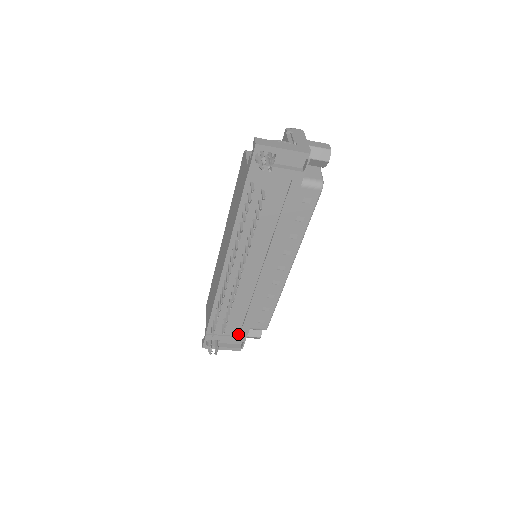
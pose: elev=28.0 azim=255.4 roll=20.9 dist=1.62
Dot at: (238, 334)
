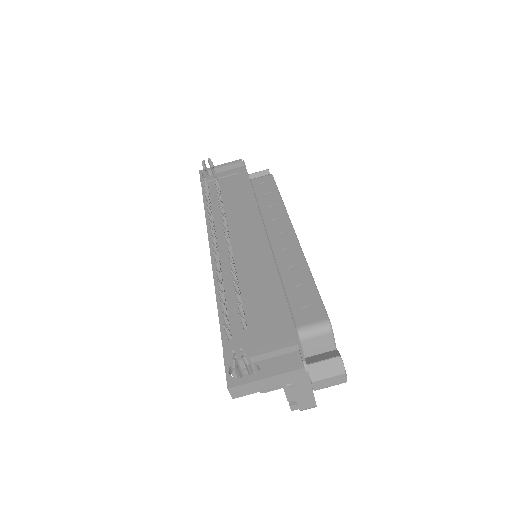
Dot at: (279, 336)
